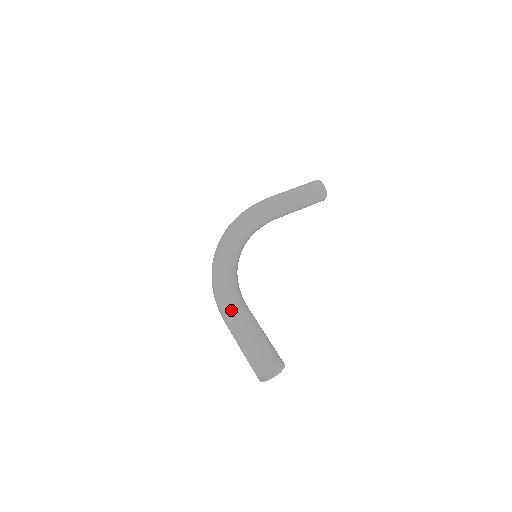
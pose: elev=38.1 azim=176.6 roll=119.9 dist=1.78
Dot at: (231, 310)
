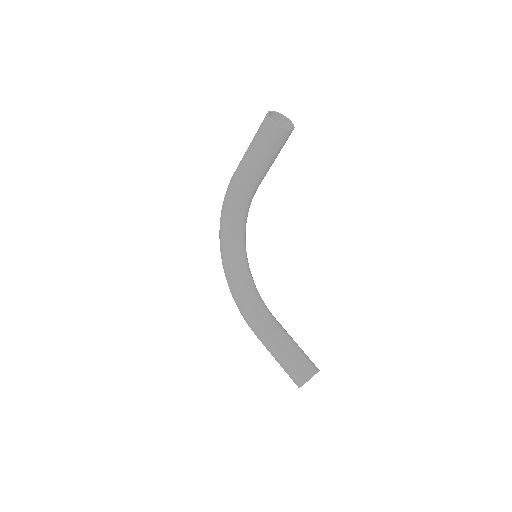
Dot at: (255, 334)
